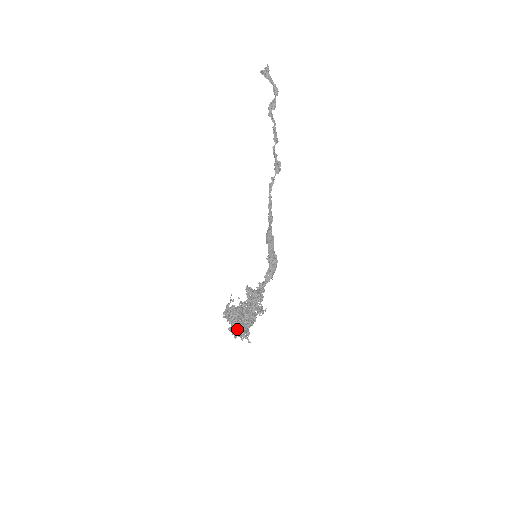
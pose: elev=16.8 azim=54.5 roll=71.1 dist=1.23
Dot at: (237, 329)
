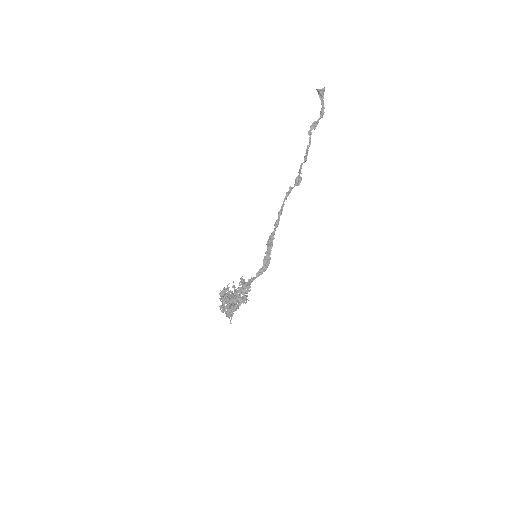
Dot at: (225, 308)
